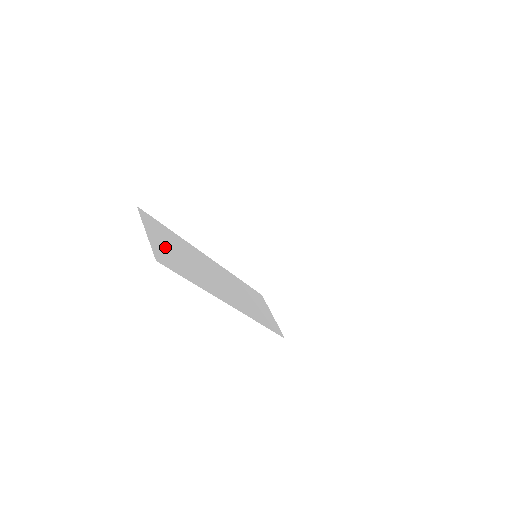
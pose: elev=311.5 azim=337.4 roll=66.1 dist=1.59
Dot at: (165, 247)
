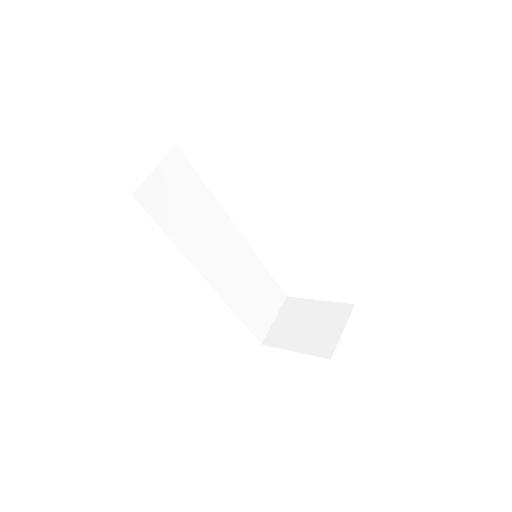
Dot at: (168, 191)
